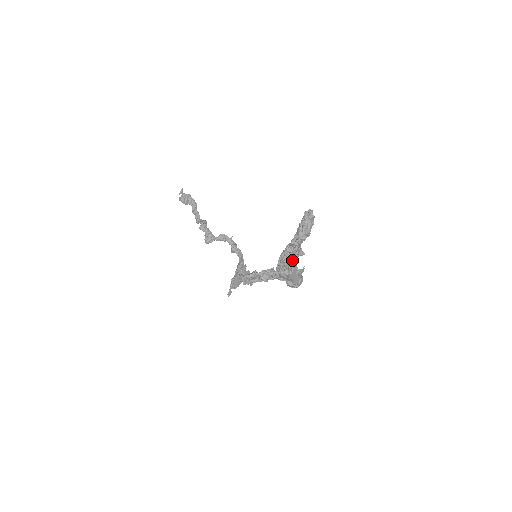
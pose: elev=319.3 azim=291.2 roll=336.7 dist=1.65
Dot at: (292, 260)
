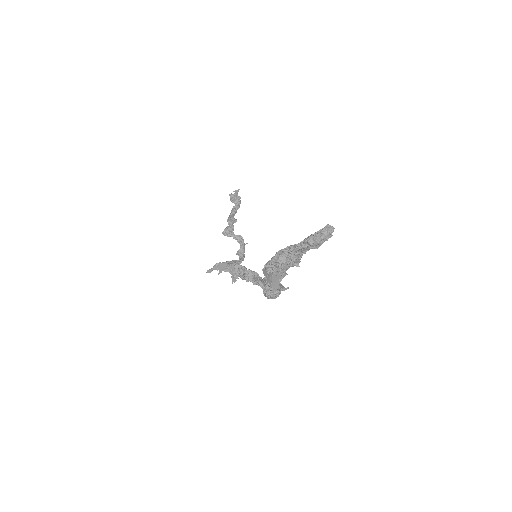
Dot at: (286, 262)
